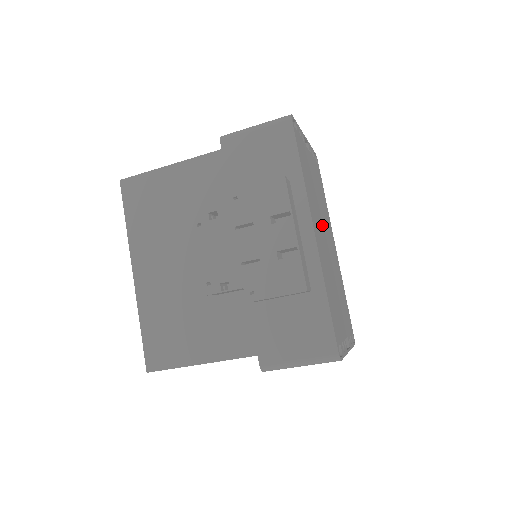
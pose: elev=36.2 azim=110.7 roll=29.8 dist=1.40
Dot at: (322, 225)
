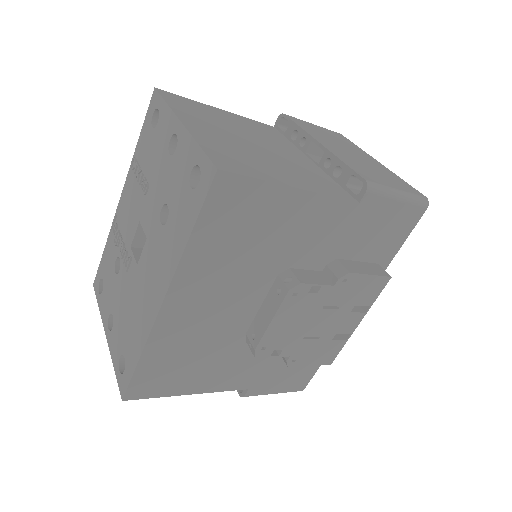
Dot at: occluded
